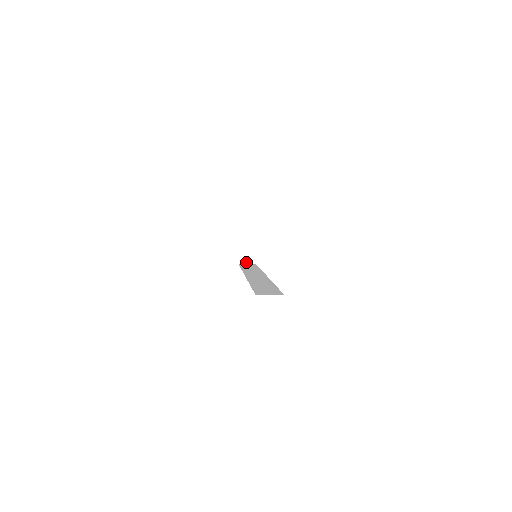
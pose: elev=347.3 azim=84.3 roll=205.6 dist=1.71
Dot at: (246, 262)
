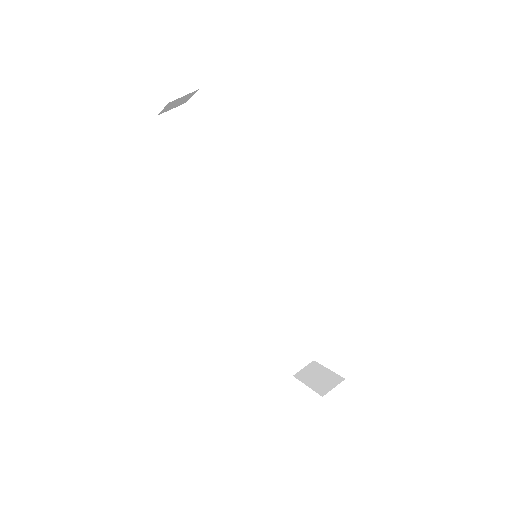
Dot at: (170, 109)
